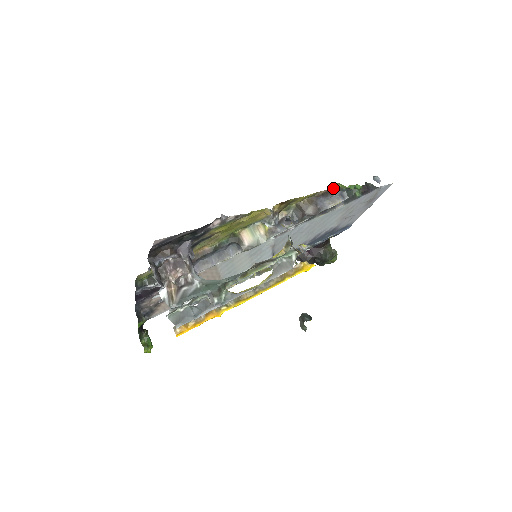
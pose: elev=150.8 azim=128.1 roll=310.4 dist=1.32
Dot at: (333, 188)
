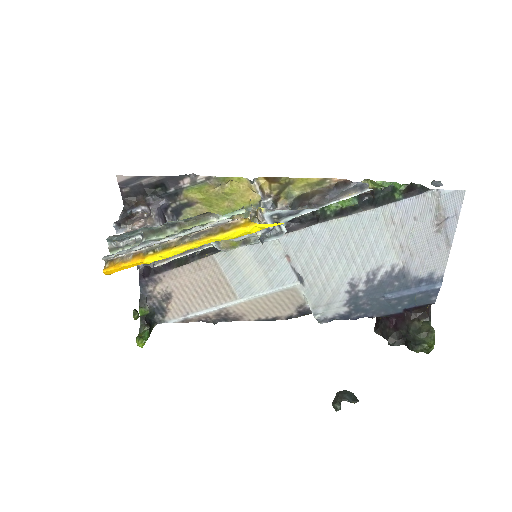
Dot at: occluded
